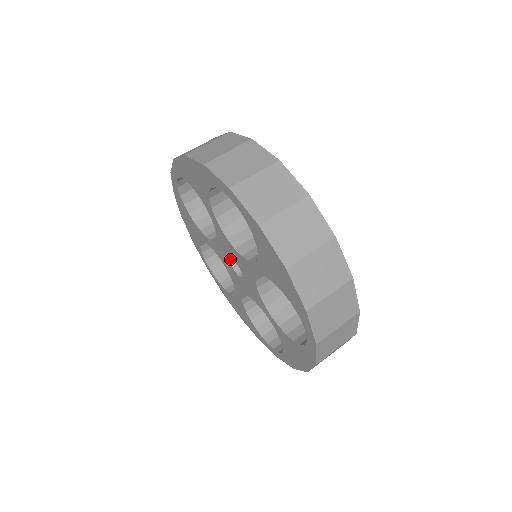
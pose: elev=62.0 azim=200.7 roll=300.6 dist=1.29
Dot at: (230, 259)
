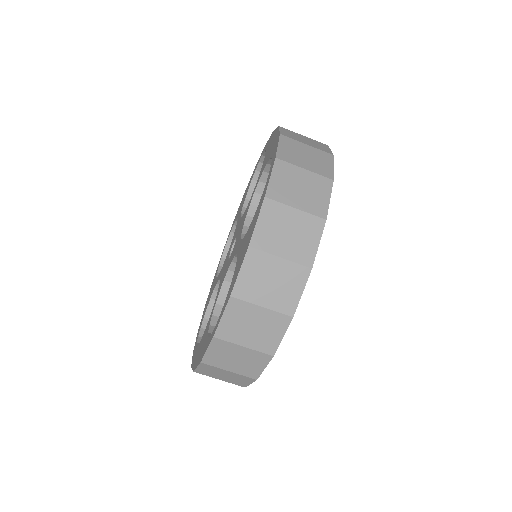
Dot at: occluded
